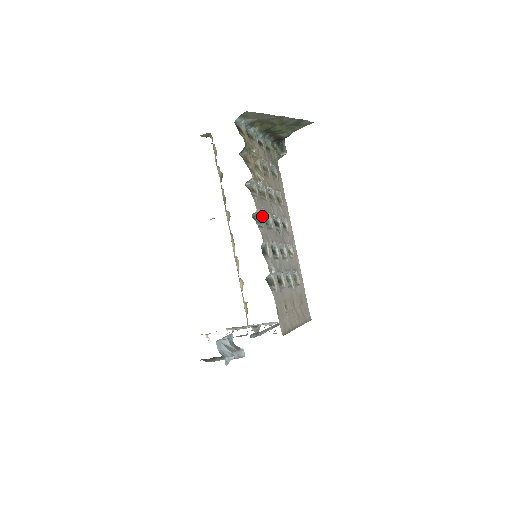
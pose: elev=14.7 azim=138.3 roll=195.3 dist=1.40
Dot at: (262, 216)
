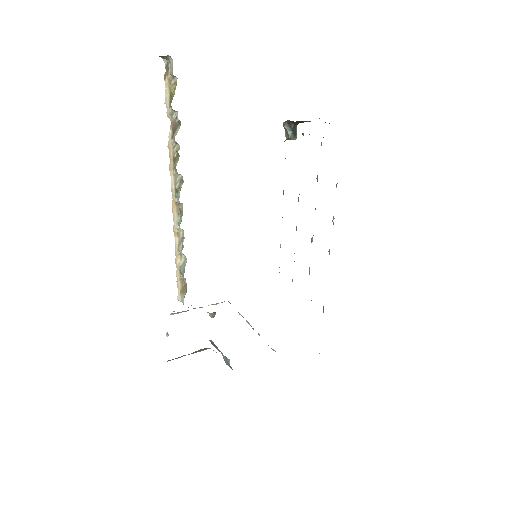
Dot at: occluded
